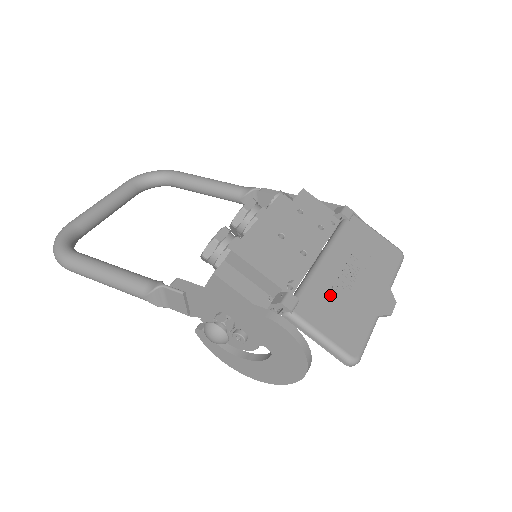
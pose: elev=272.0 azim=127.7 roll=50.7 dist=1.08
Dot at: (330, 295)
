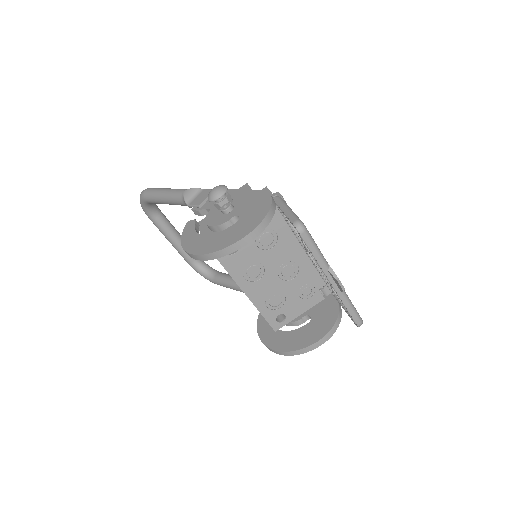
Dot at: occluded
